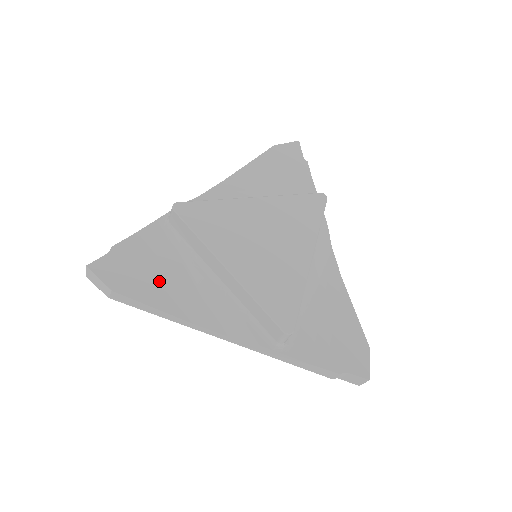
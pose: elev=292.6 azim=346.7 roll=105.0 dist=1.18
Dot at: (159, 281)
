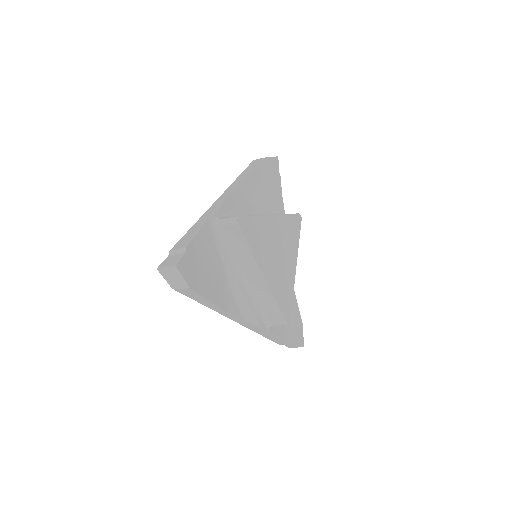
Dot at: (211, 278)
